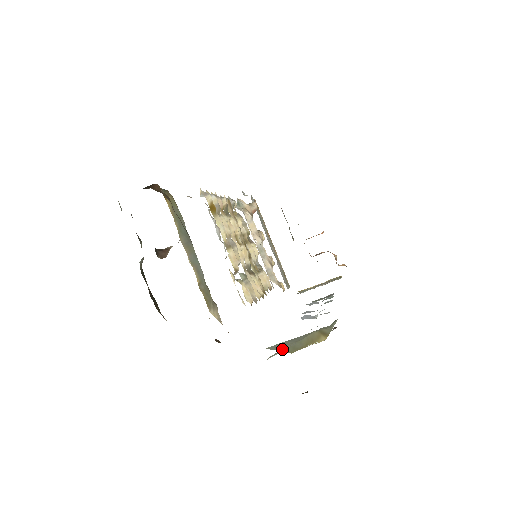
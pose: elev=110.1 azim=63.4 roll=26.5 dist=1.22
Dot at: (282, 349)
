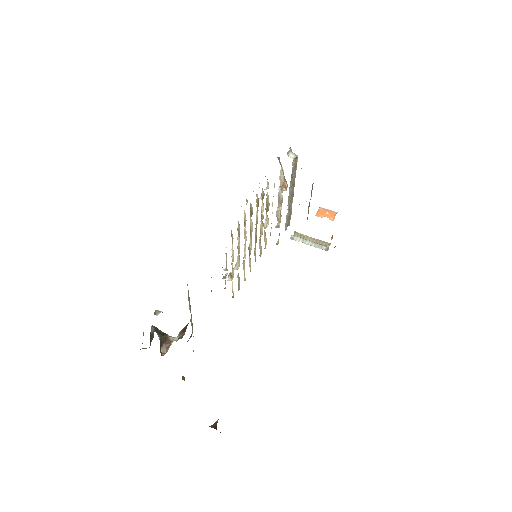
Dot at: occluded
